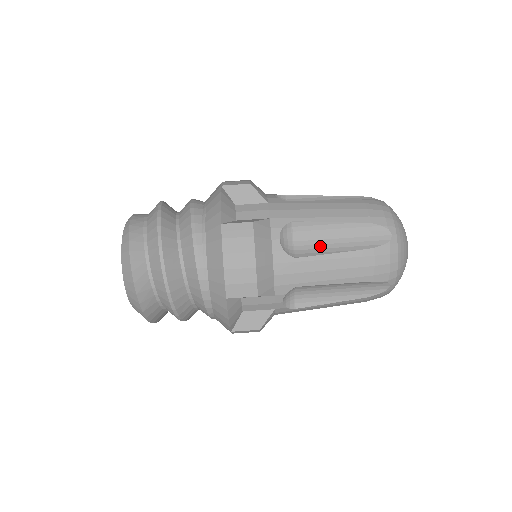
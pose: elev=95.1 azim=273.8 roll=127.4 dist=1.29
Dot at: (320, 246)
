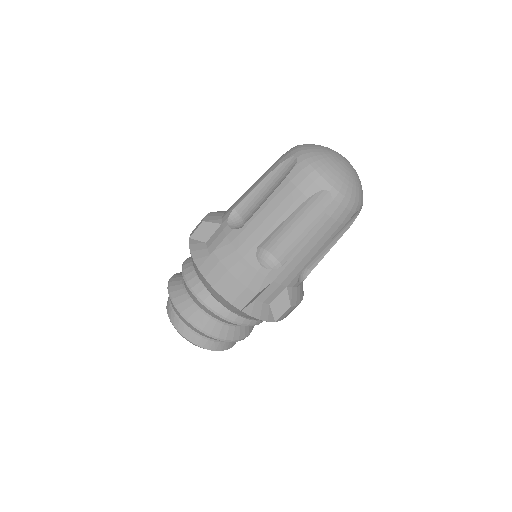
Dot at: (319, 254)
